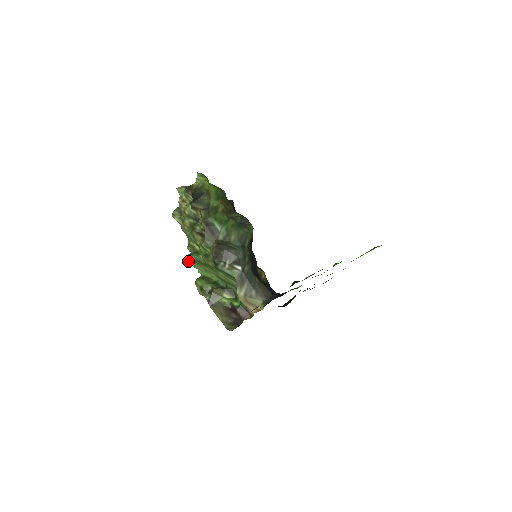
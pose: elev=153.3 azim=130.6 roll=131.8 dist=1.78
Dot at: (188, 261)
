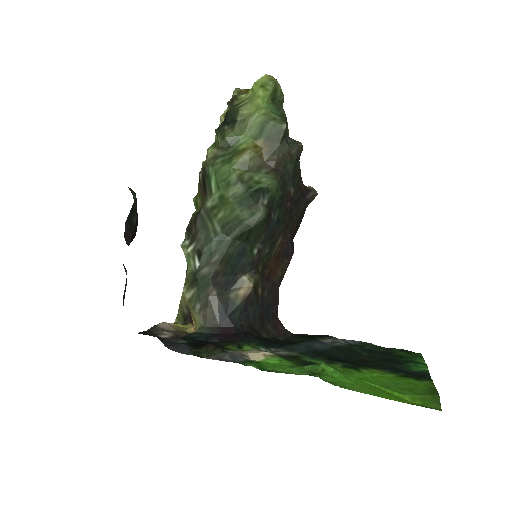
Dot at: occluded
